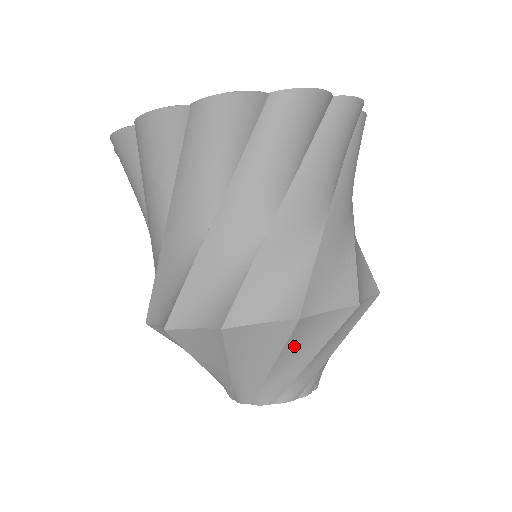
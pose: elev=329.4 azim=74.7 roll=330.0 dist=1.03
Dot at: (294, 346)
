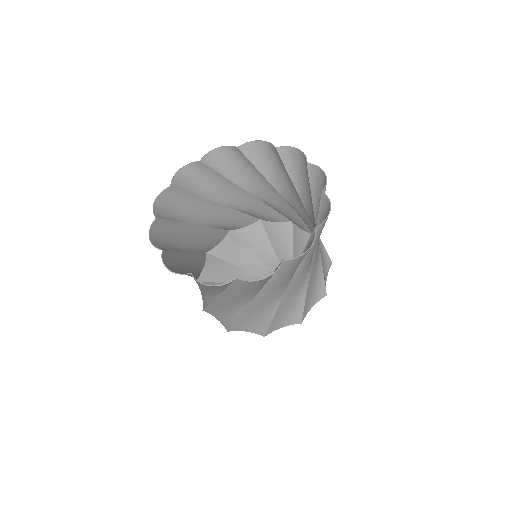
Dot at: occluded
